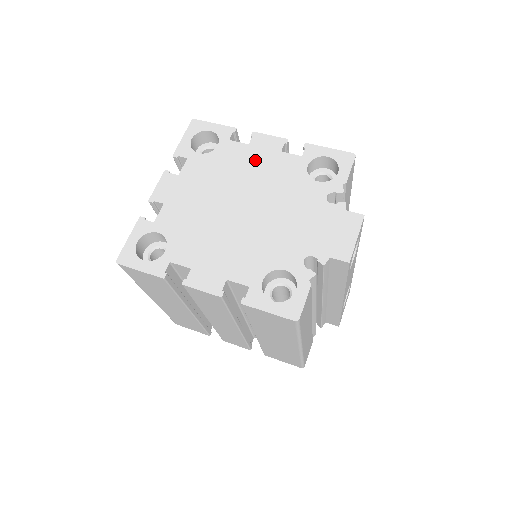
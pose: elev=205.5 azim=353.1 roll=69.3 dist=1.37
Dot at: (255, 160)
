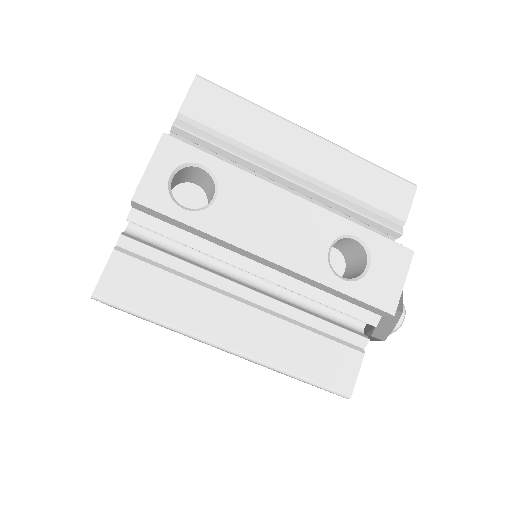
Dot at: occluded
